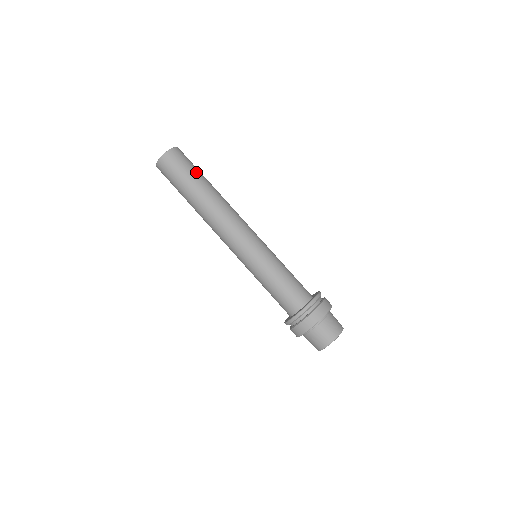
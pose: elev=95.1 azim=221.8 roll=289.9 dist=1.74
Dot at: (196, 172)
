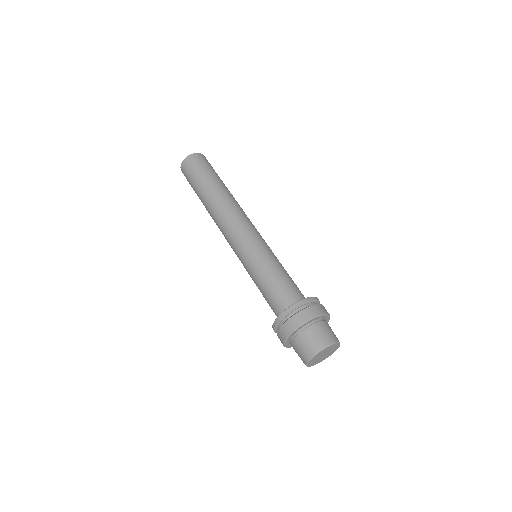
Dot at: (208, 174)
